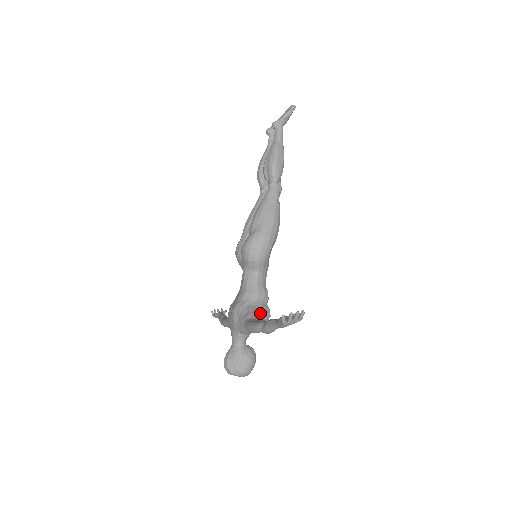
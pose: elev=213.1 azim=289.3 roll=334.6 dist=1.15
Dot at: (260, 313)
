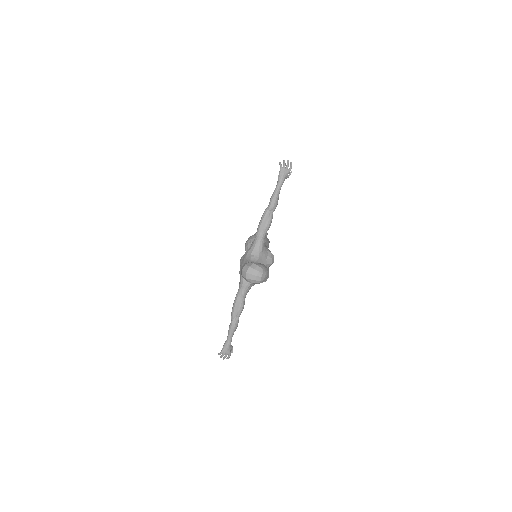
Dot at: (266, 248)
